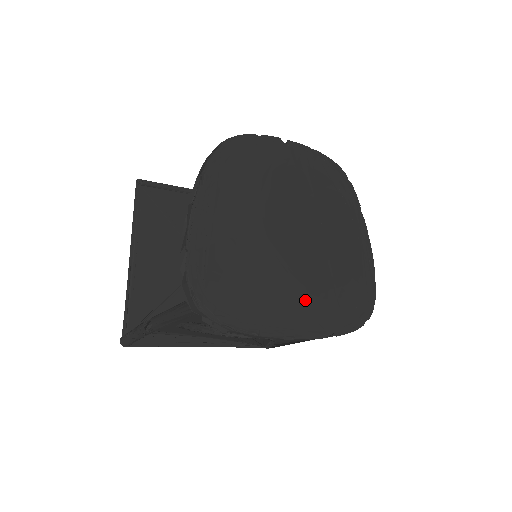
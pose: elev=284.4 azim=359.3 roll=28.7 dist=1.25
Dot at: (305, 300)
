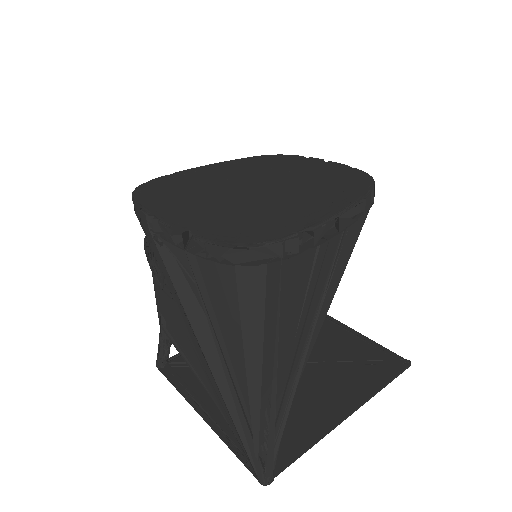
Dot at: (203, 209)
